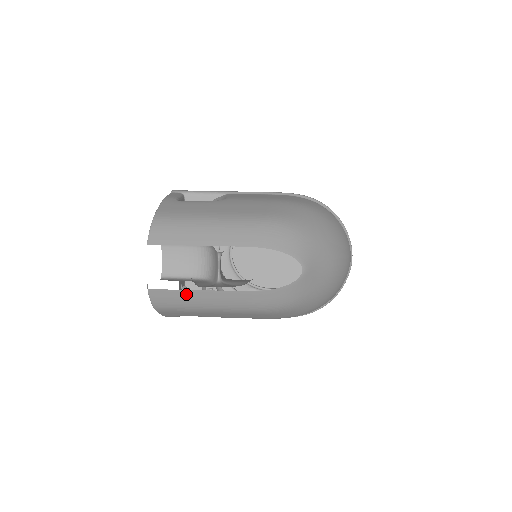
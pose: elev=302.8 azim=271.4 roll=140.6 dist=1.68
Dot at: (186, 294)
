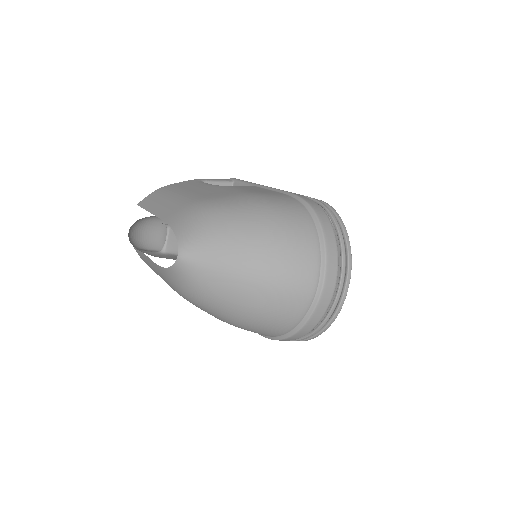
Dot at: (141, 253)
